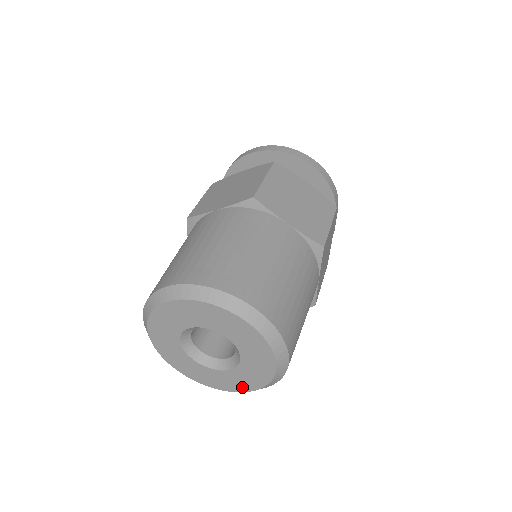
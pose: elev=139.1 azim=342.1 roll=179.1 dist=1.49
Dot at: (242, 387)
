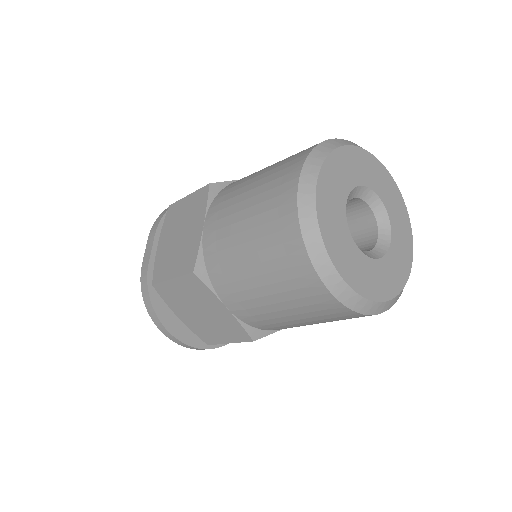
Dot at: (391, 288)
